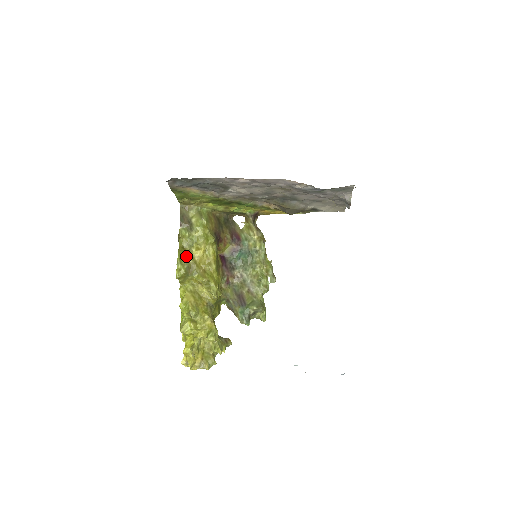
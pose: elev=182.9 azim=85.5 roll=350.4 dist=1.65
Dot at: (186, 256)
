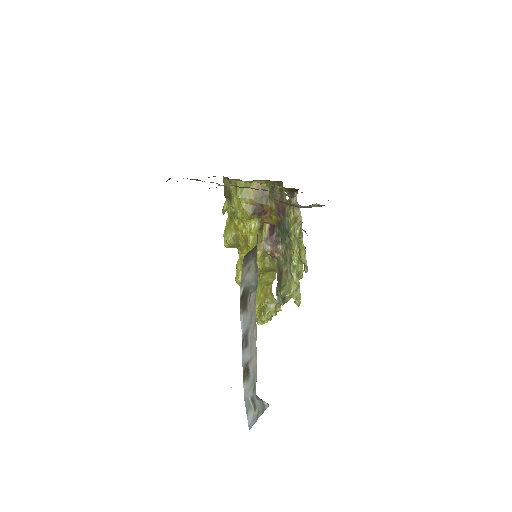
Dot at: (231, 228)
